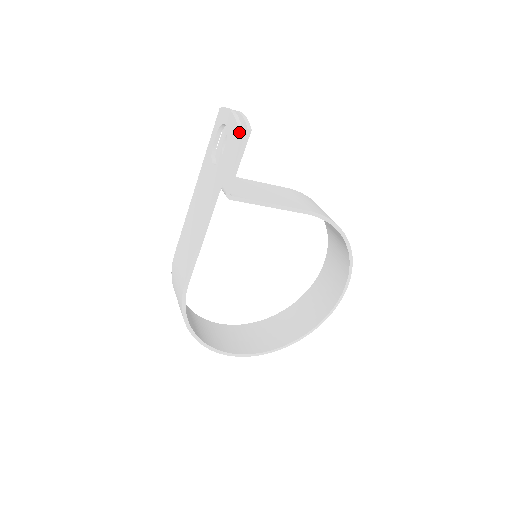
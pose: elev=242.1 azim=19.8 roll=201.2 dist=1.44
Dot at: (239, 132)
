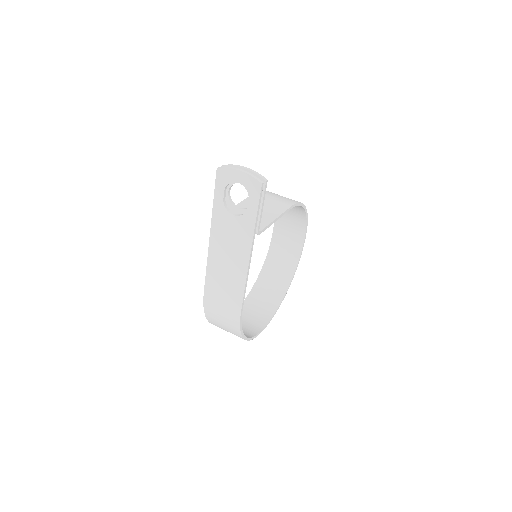
Dot at: (262, 187)
